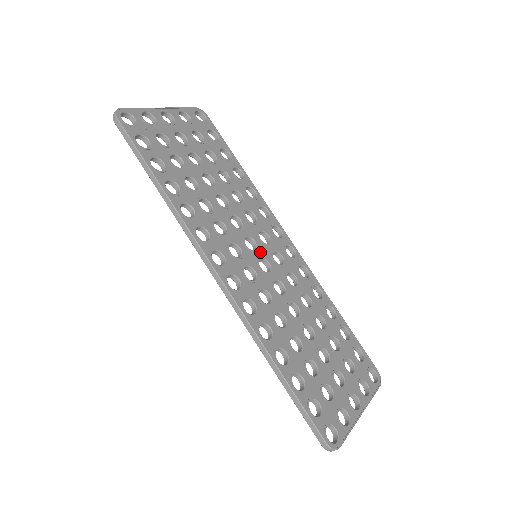
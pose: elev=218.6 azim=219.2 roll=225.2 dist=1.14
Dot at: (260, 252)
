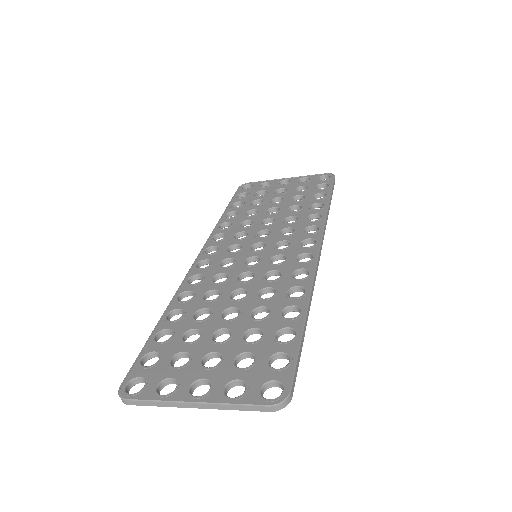
Dot at: (261, 253)
